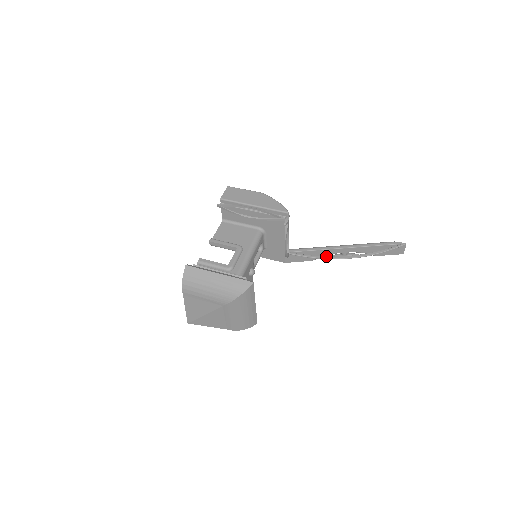
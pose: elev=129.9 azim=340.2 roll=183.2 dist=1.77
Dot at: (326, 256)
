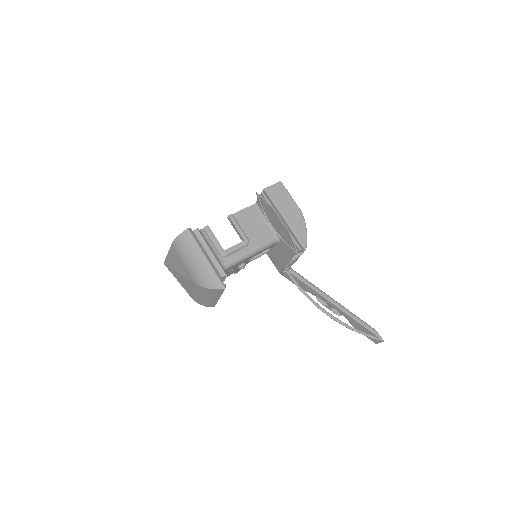
Dot at: (312, 299)
